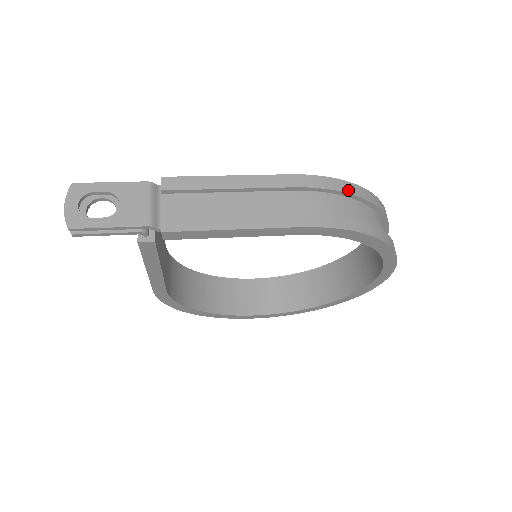
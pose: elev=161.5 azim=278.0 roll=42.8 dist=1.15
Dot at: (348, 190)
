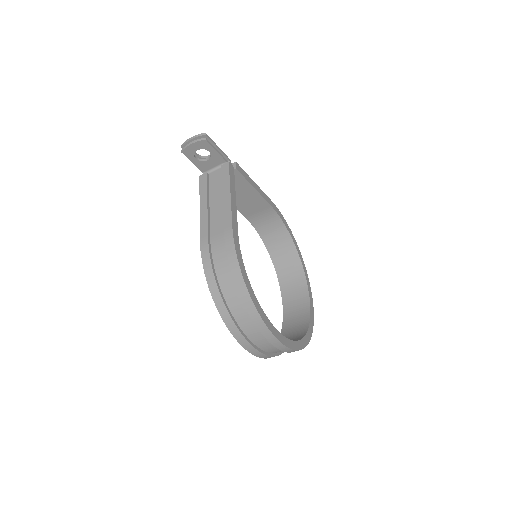
Dot at: occluded
